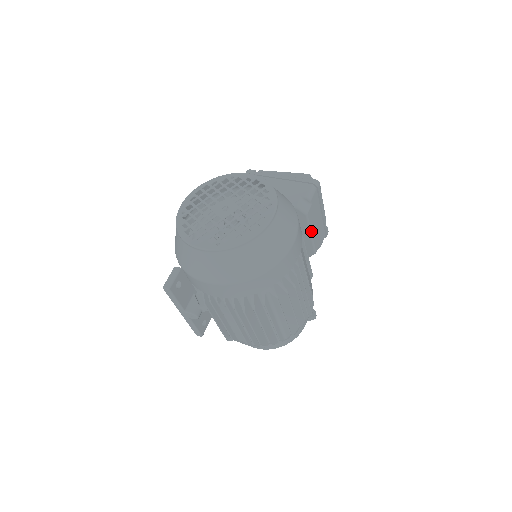
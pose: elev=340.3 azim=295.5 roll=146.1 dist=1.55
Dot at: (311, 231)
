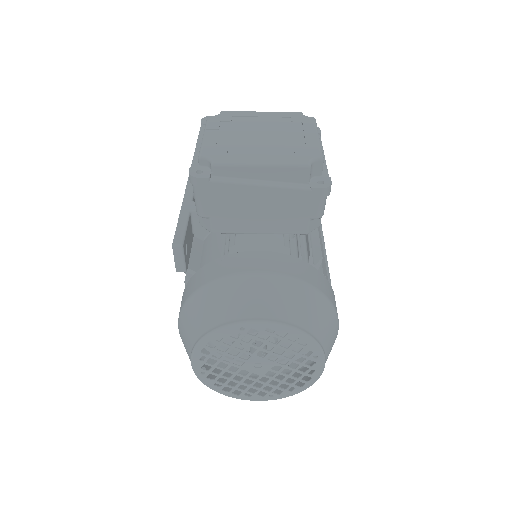
Dot at: occluded
